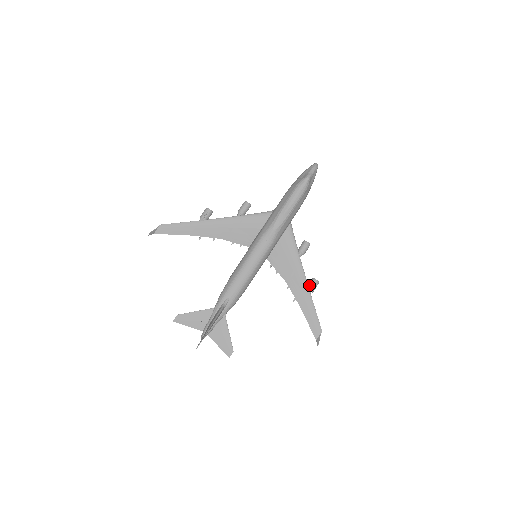
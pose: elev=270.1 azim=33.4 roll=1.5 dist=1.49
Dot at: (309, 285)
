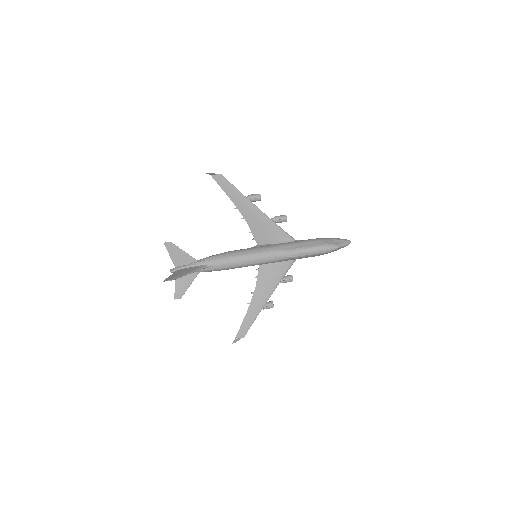
Dot at: (266, 304)
